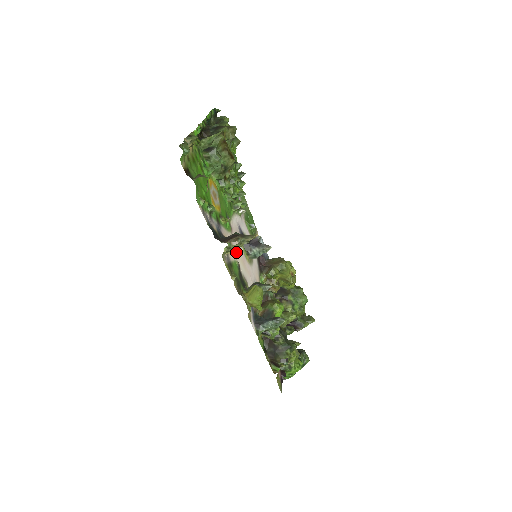
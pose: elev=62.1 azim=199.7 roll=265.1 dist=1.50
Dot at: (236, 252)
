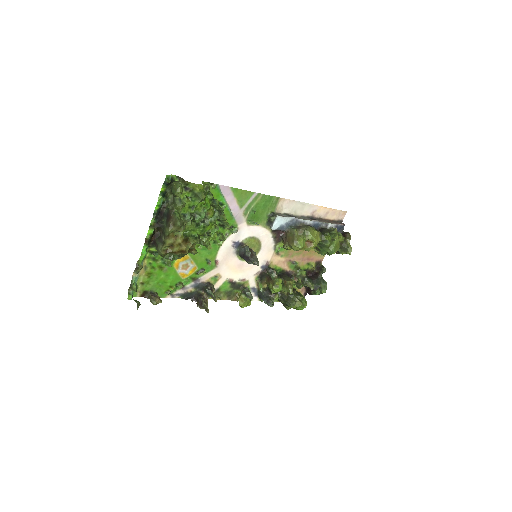
Dot at: (227, 273)
